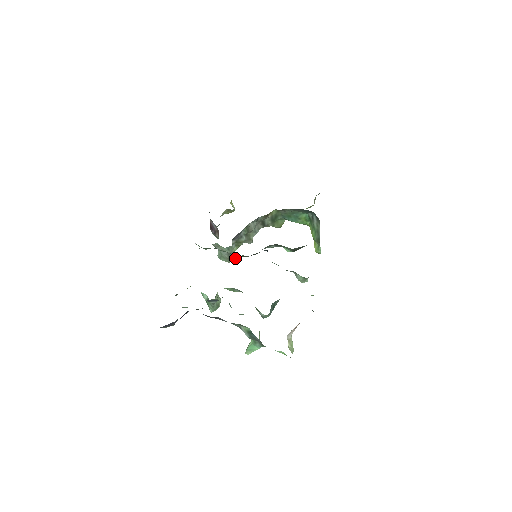
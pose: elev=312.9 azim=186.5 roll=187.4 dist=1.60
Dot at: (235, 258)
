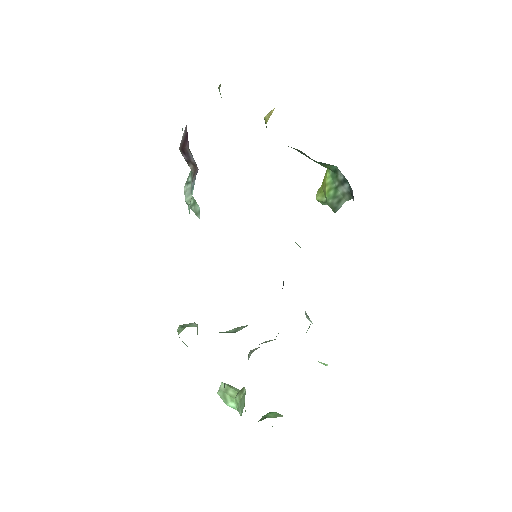
Dot at: occluded
